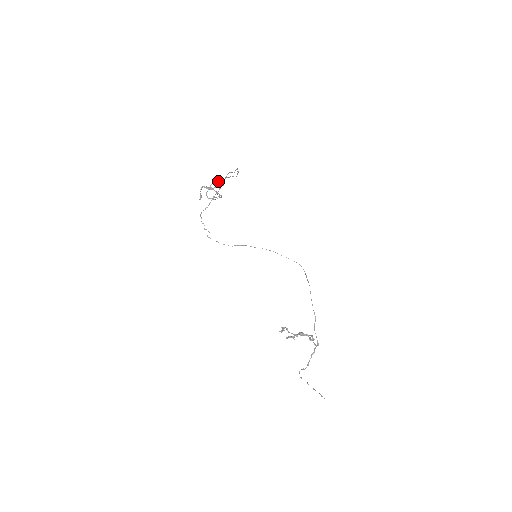
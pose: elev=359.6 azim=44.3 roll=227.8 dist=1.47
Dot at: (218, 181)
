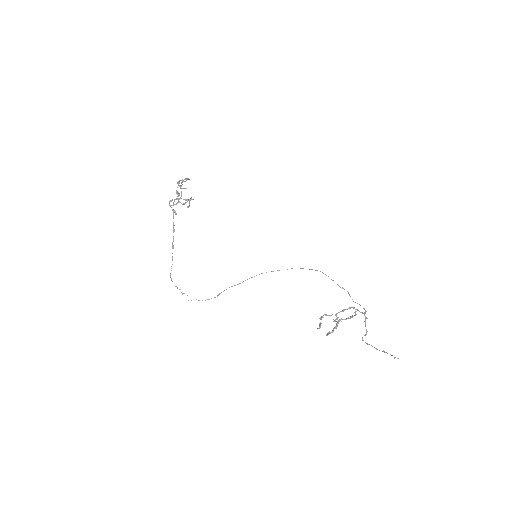
Dot at: (179, 186)
